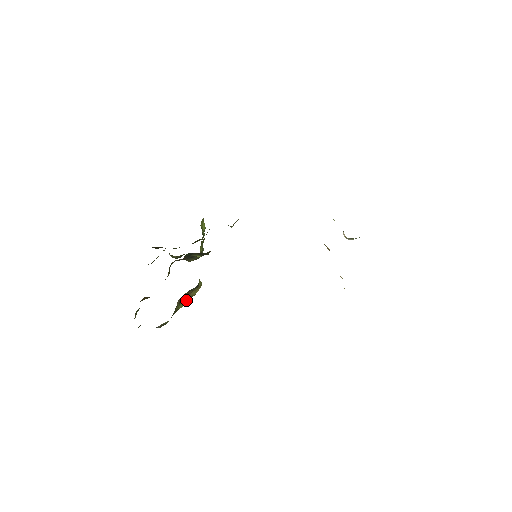
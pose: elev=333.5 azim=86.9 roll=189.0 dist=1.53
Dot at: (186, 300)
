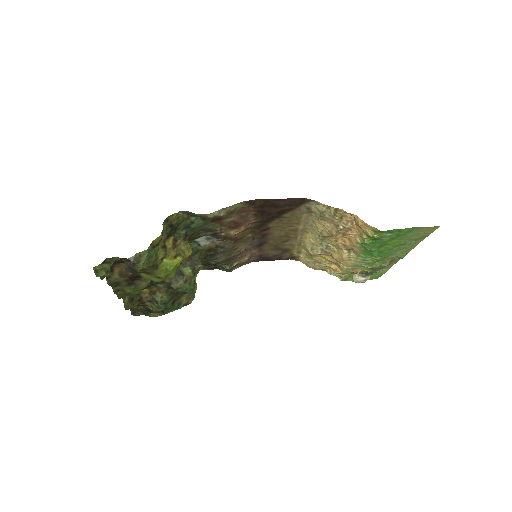
Dot at: (171, 261)
